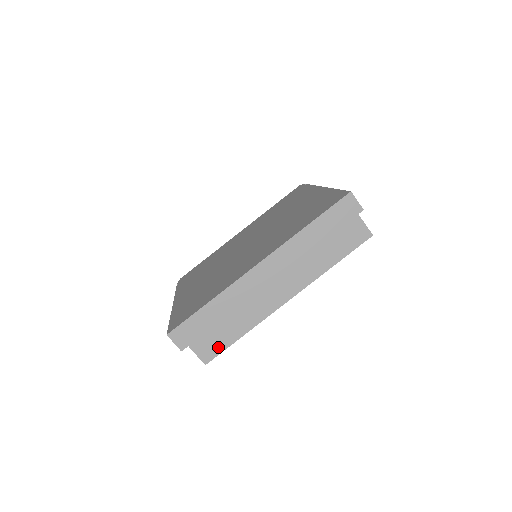
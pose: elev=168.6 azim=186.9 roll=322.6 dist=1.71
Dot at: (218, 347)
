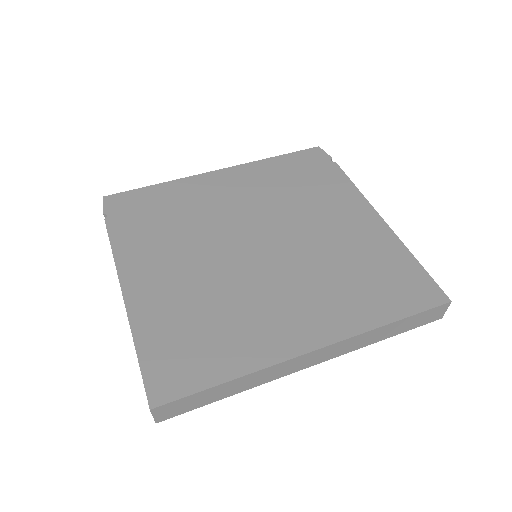
Dot at: occluded
